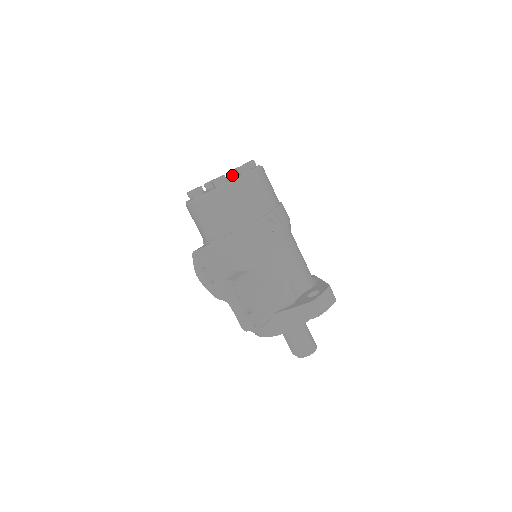
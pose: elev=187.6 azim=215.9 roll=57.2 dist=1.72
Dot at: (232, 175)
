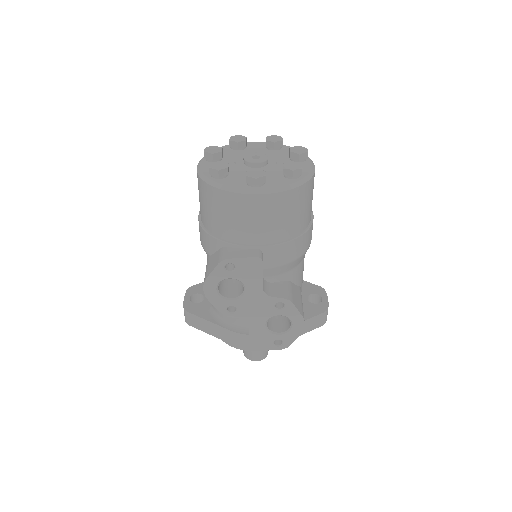
Dot at: (242, 147)
